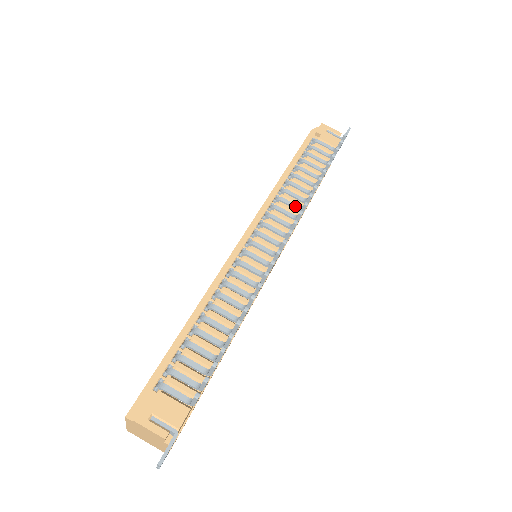
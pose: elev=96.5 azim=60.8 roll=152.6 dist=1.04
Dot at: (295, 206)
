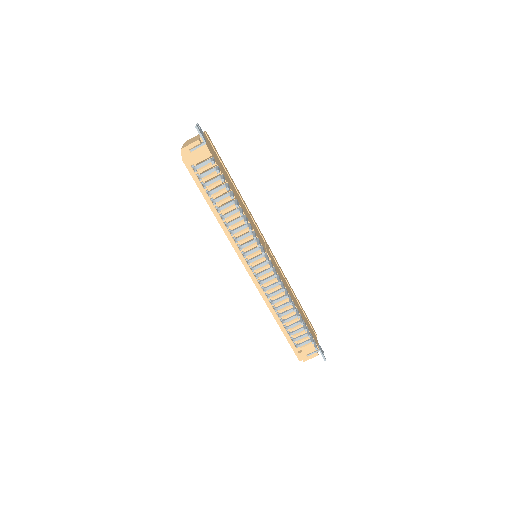
Dot at: (244, 227)
